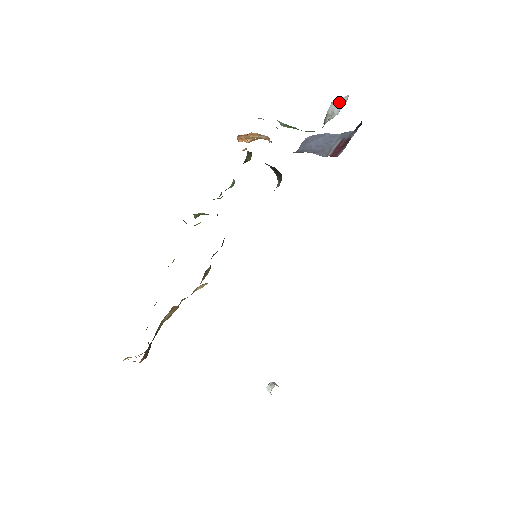
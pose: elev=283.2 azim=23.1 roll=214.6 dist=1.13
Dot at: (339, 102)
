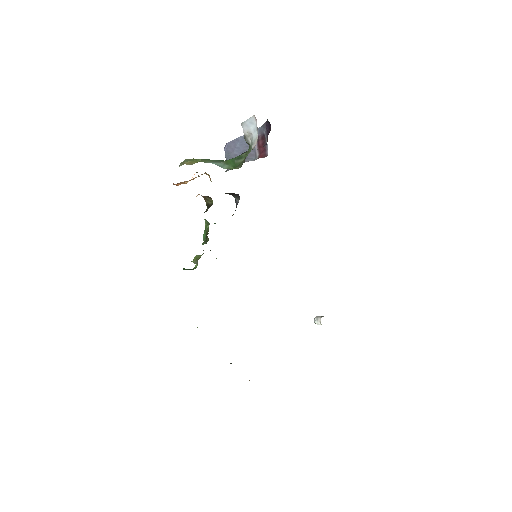
Dot at: (249, 123)
